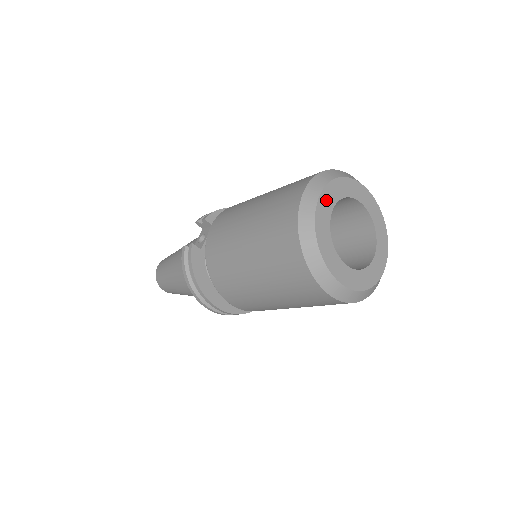
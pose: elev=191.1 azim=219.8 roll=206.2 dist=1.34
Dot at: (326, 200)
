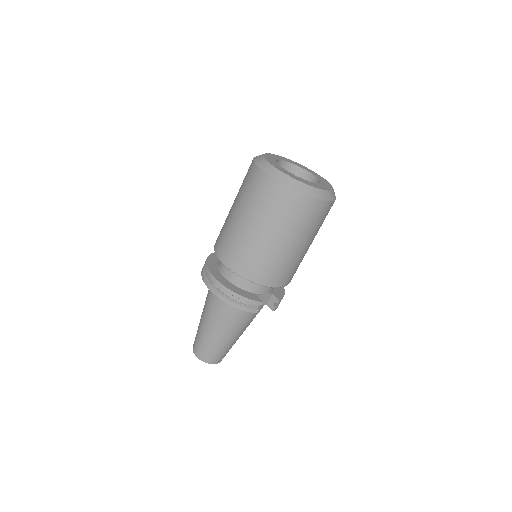
Dot at: (281, 158)
